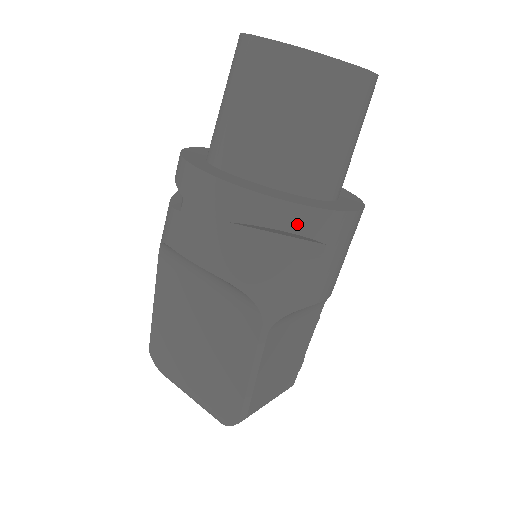
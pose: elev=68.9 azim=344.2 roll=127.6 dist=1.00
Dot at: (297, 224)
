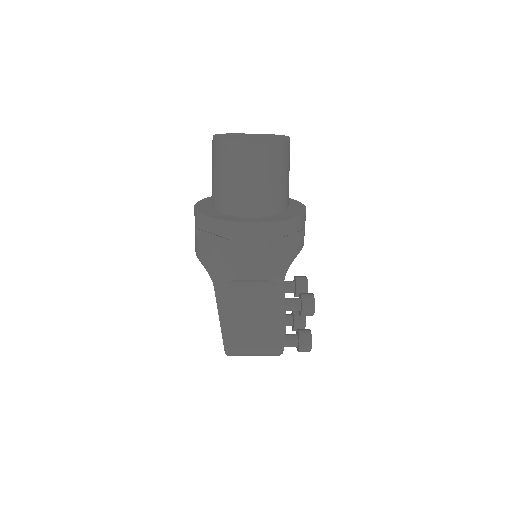
Dot at: (214, 229)
